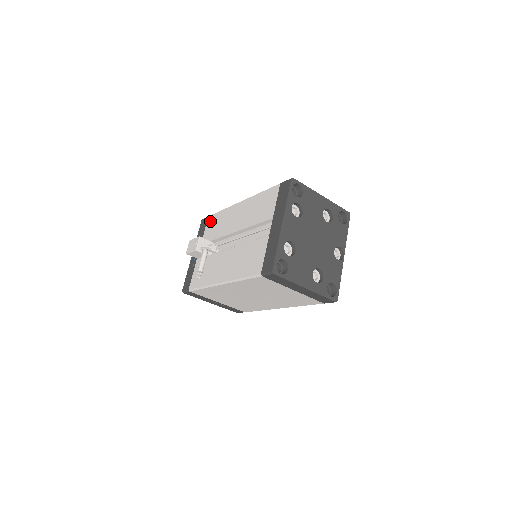
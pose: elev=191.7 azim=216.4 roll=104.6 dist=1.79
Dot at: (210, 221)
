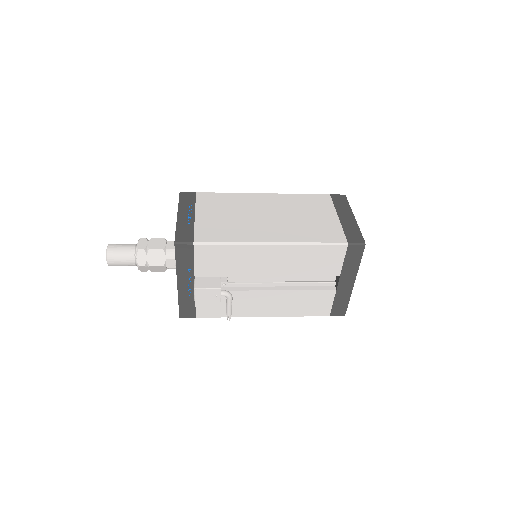
Dot at: (204, 253)
